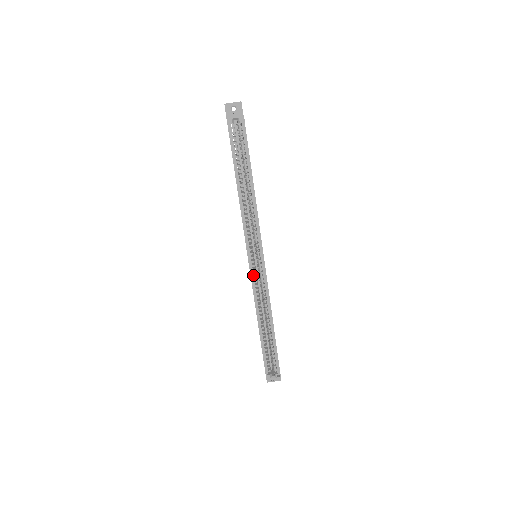
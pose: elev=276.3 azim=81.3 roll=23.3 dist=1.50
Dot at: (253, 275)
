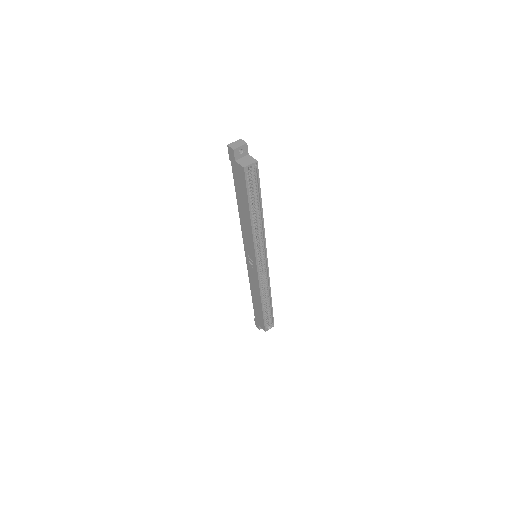
Dot at: (259, 273)
